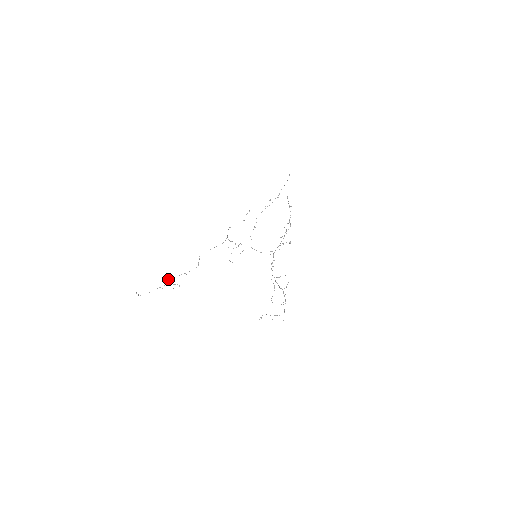
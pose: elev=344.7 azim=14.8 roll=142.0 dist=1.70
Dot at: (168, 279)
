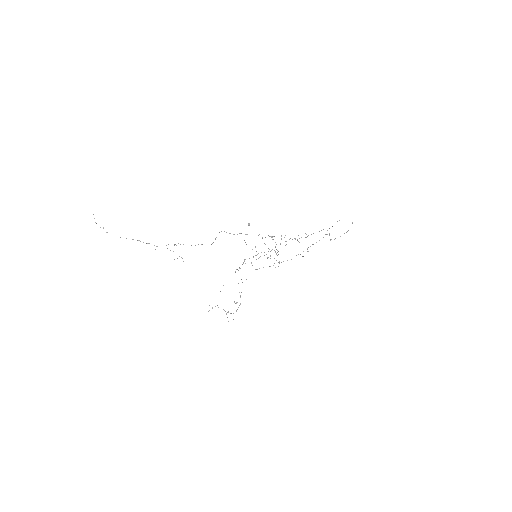
Dot at: occluded
